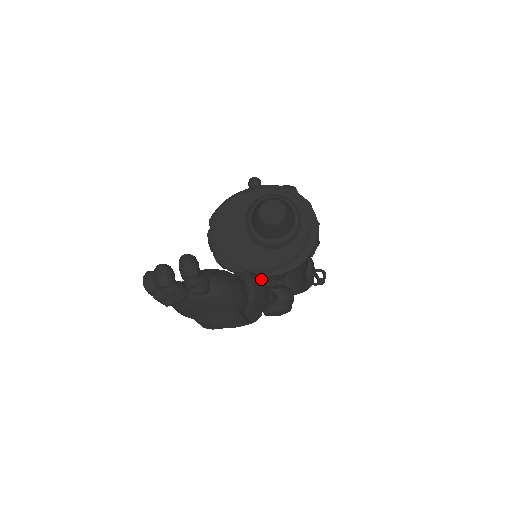
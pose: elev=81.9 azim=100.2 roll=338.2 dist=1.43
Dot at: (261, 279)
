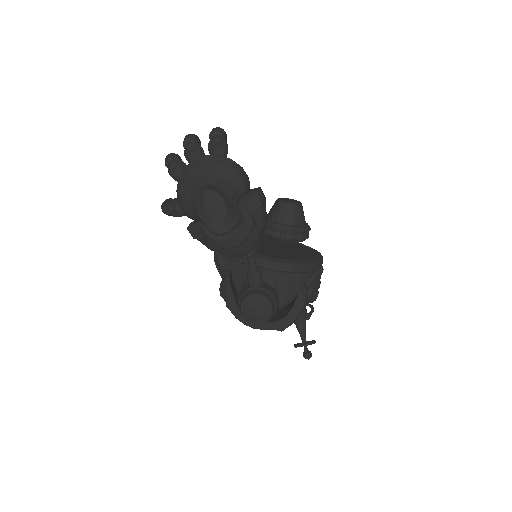
Dot at: occluded
